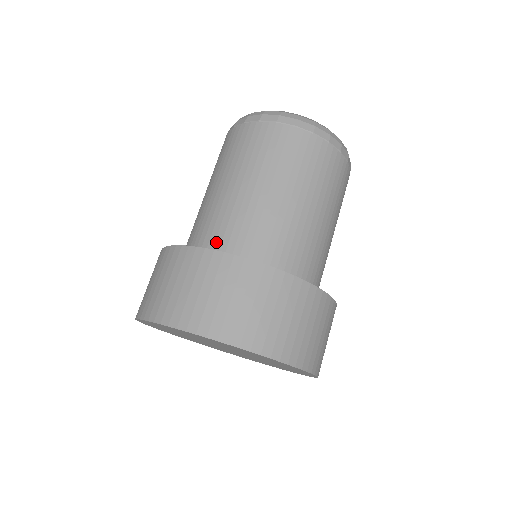
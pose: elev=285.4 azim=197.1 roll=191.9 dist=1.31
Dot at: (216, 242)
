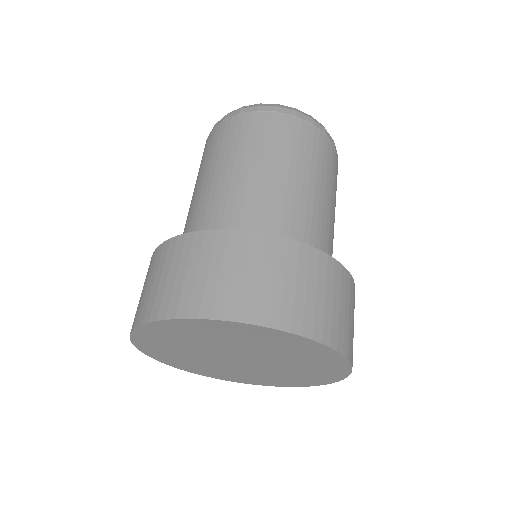
Dot at: (257, 230)
